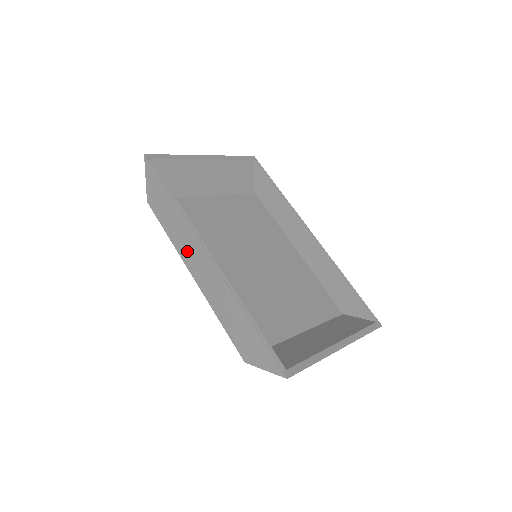
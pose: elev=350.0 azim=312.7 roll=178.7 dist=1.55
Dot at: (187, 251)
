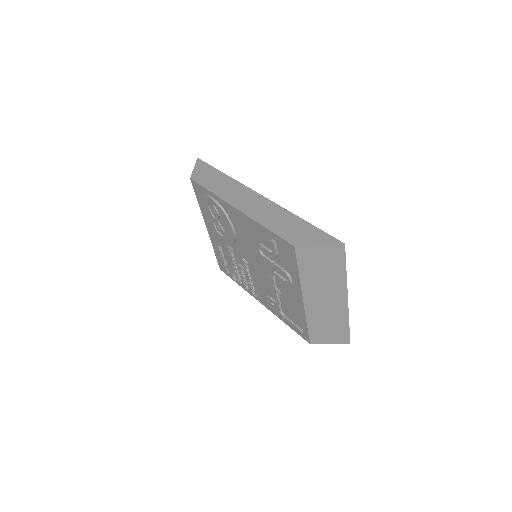
Dot at: (234, 196)
